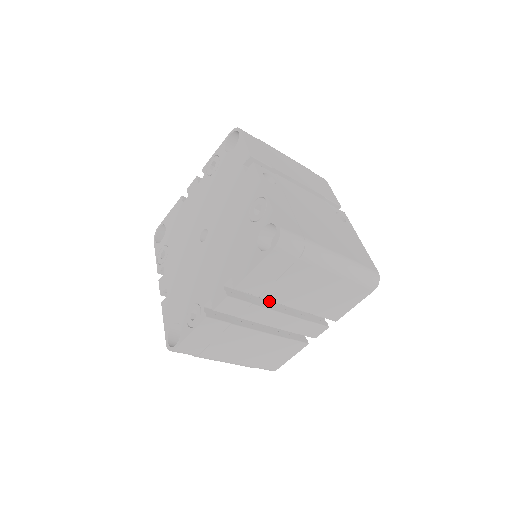
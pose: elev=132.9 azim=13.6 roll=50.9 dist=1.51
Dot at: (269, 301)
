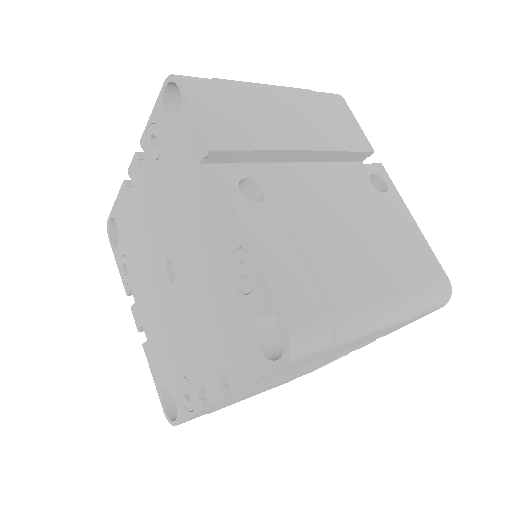
Dot at: occluded
